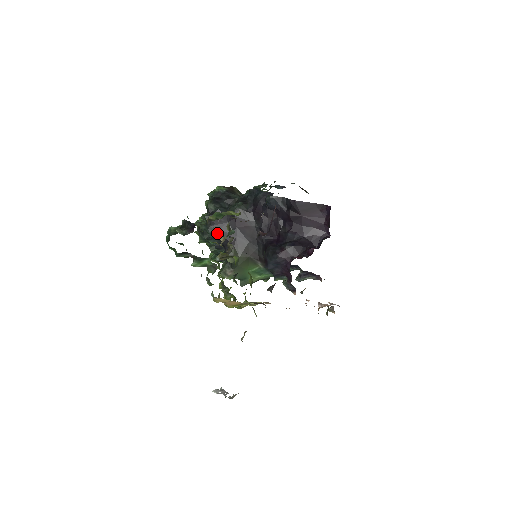
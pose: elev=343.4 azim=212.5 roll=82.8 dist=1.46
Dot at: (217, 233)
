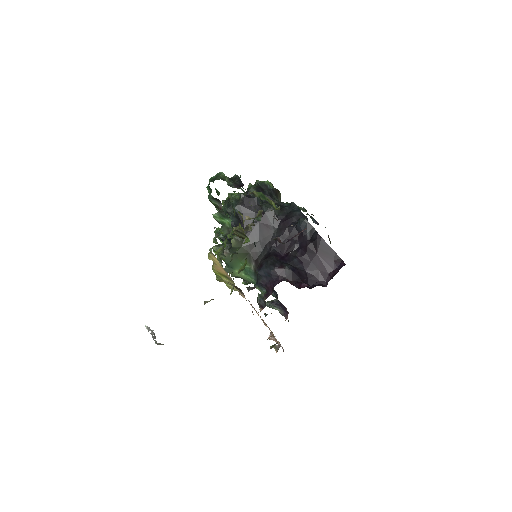
Dot at: occluded
